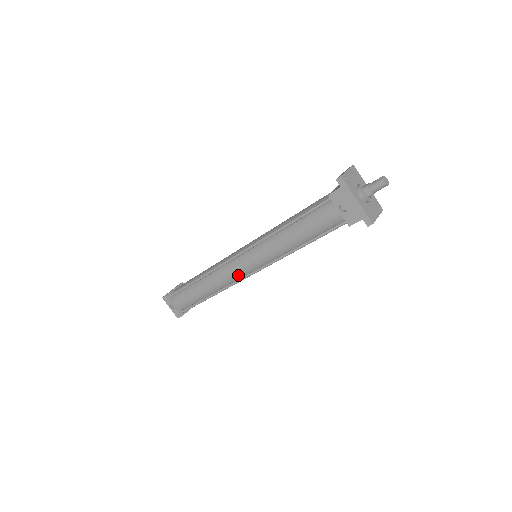
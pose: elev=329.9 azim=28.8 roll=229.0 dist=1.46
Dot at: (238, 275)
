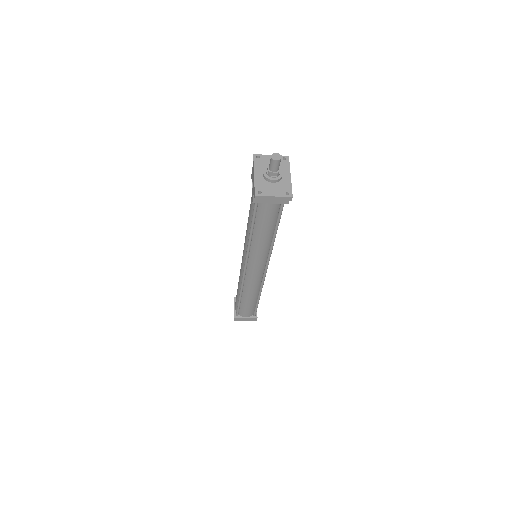
Dot at: (242, 271)
